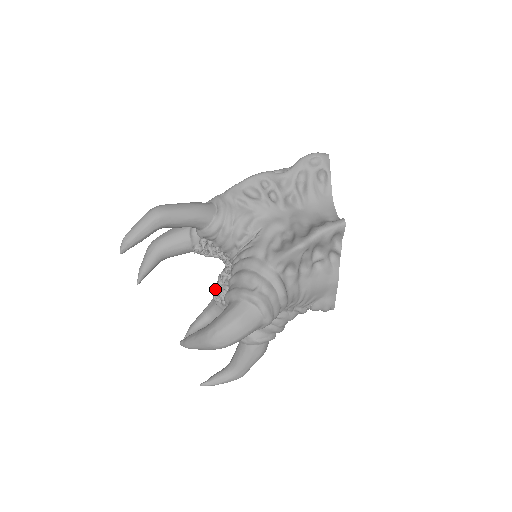
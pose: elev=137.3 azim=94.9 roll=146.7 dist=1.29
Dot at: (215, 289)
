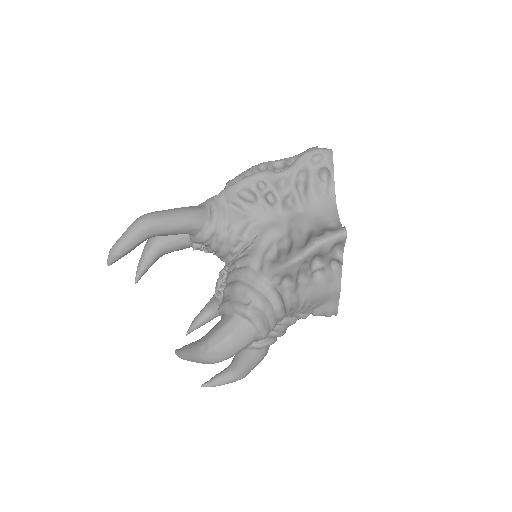
Dot at: (216, 286)
